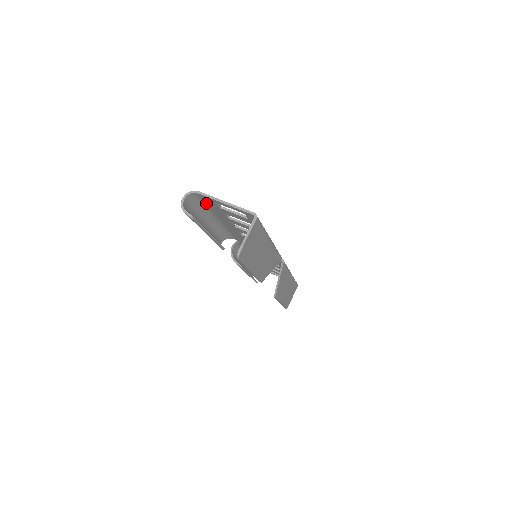
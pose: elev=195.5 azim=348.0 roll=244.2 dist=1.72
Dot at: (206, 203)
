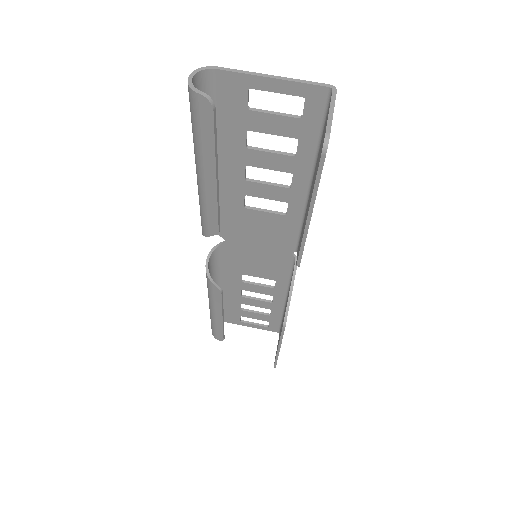
Dot at: (217, 108)
